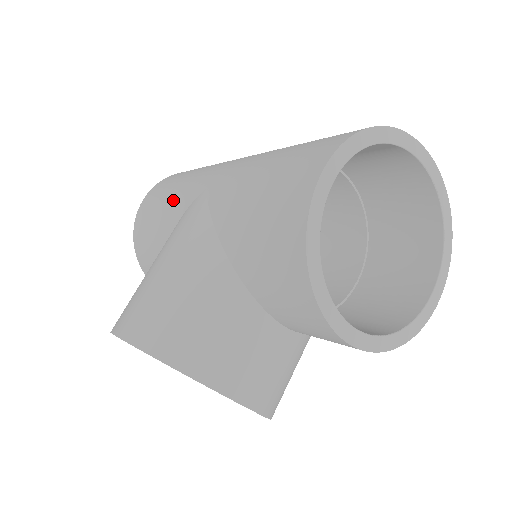
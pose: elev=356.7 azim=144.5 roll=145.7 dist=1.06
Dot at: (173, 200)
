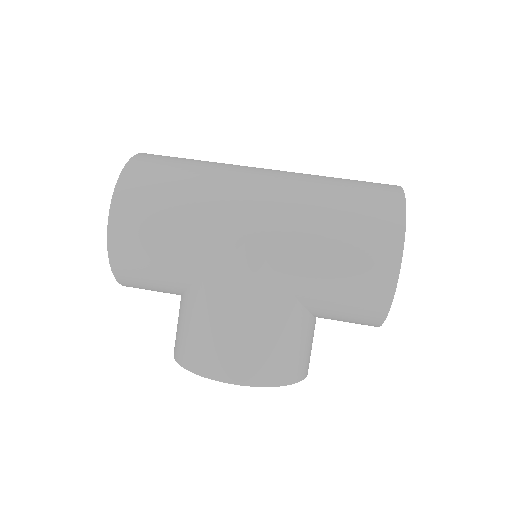
Dot at: (191, 240)
